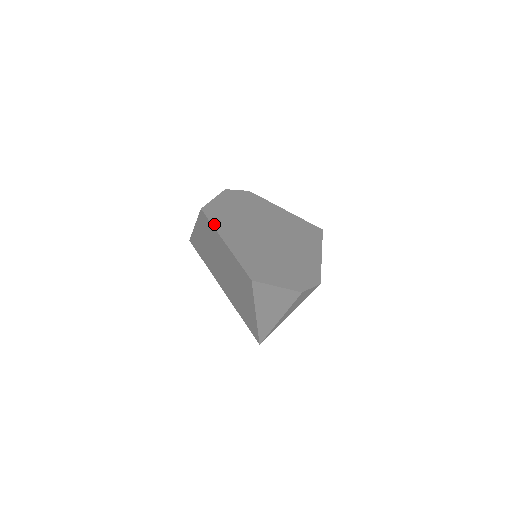
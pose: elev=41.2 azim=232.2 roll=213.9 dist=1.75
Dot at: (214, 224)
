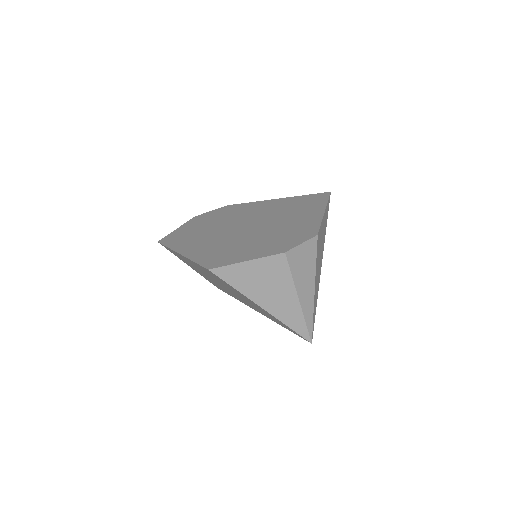
Dot at: (170, 246)
